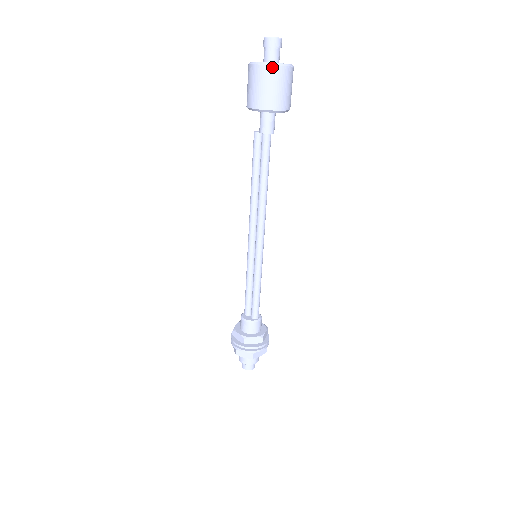
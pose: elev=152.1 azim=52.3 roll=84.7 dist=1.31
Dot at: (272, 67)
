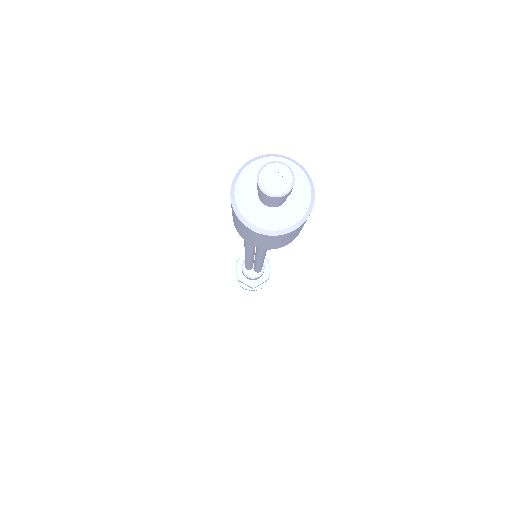
Dot at: (288, 233)
